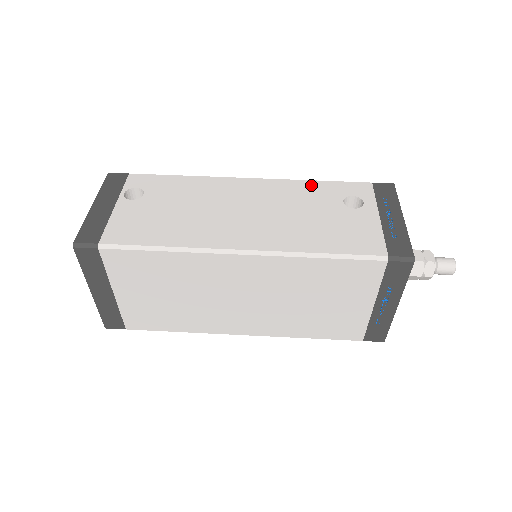
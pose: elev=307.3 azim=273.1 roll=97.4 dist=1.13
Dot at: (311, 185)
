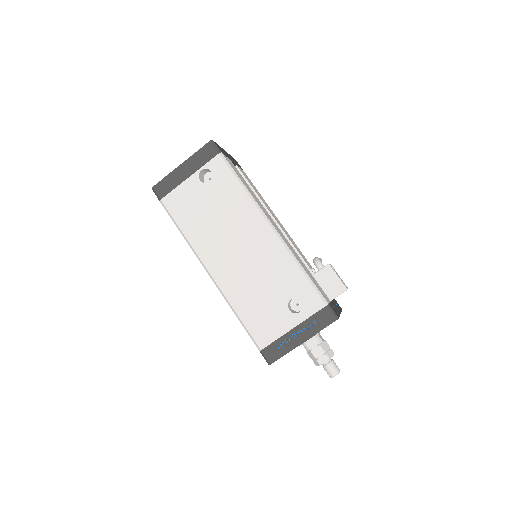
Dot at: (293, 269)
